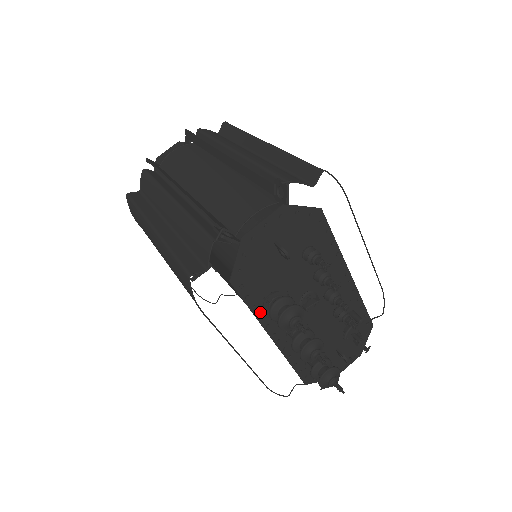
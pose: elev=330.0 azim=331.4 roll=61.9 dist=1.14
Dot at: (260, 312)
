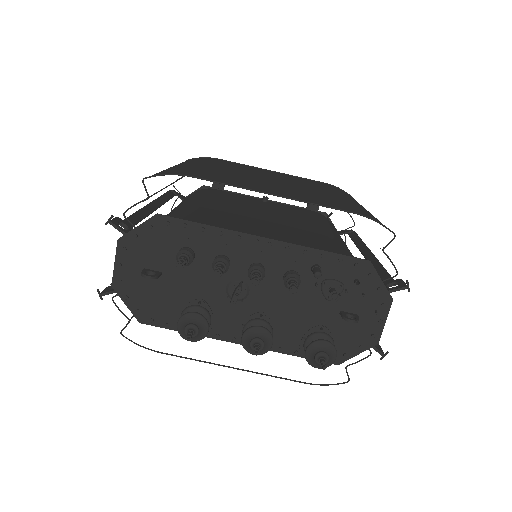
Dot at: occluded
